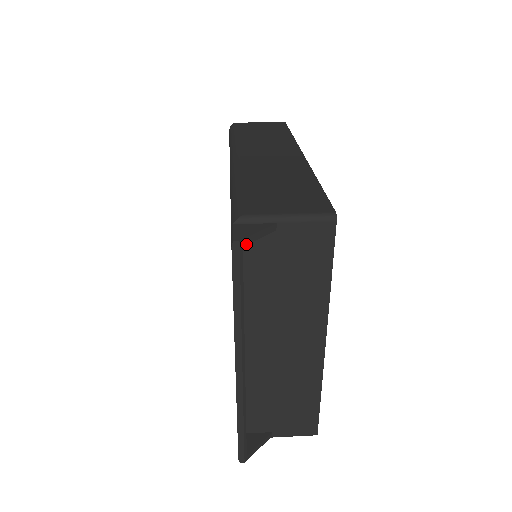
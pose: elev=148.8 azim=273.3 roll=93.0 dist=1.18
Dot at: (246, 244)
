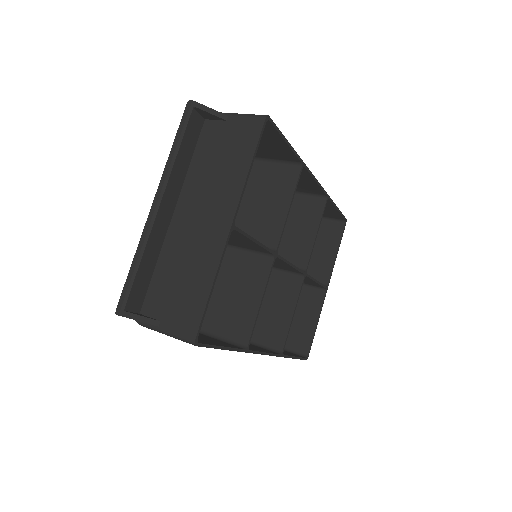
Dot at: (197, 107)
